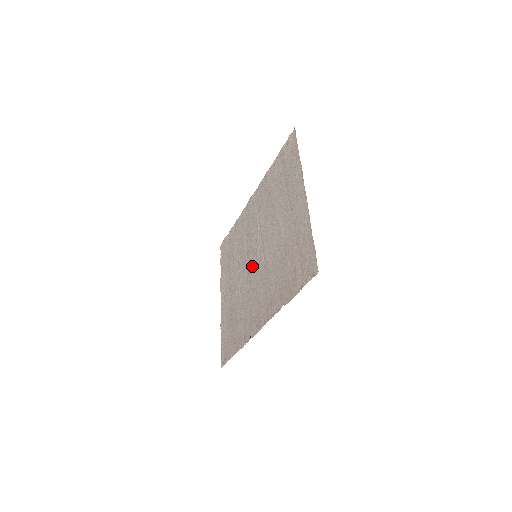
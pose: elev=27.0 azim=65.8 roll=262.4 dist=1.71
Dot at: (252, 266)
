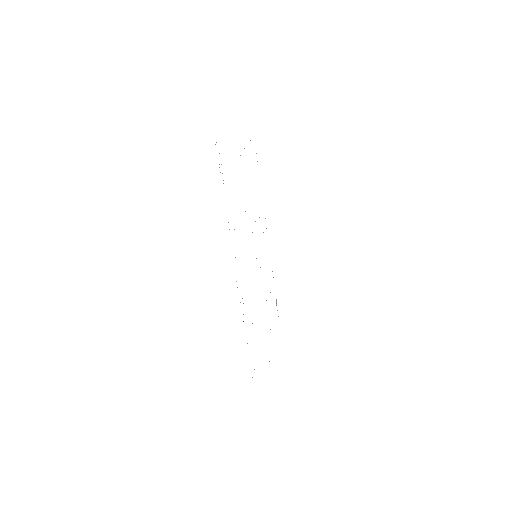
Dot at: occluded
